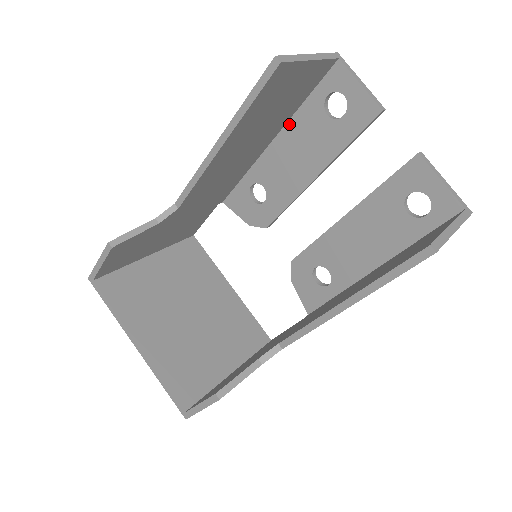
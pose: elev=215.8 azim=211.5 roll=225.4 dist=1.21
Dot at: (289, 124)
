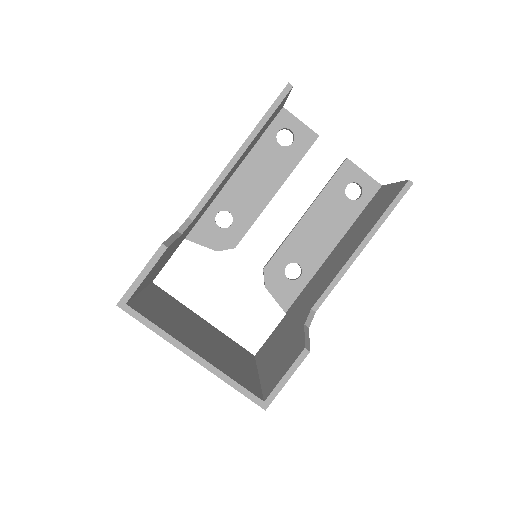
Dot at: (249, 156)
